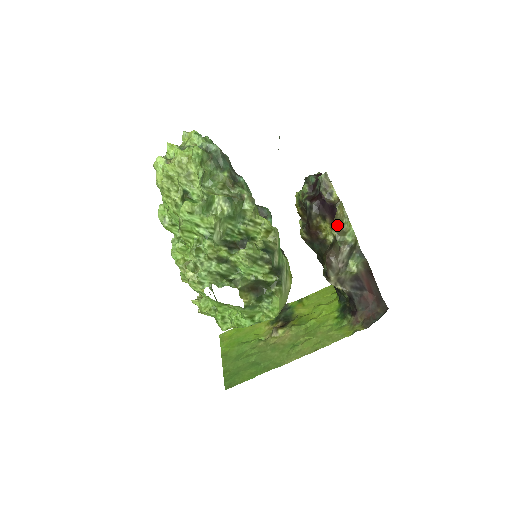
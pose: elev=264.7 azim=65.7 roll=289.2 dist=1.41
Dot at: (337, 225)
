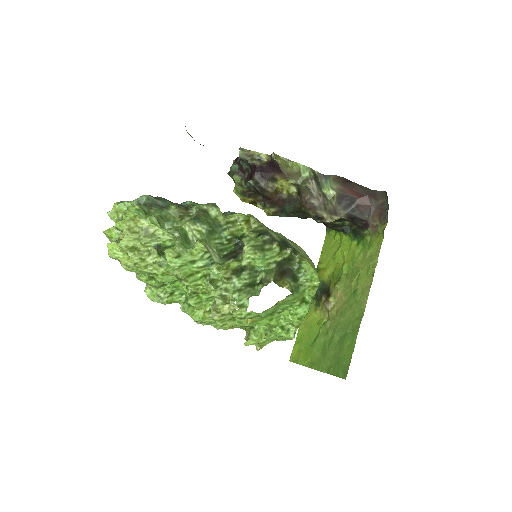
Dot at: (288, 173)
